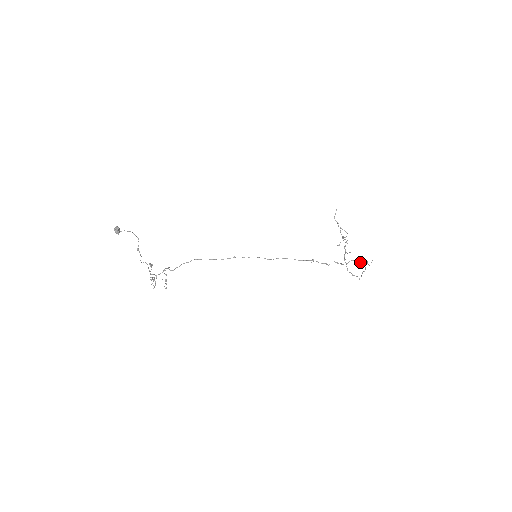
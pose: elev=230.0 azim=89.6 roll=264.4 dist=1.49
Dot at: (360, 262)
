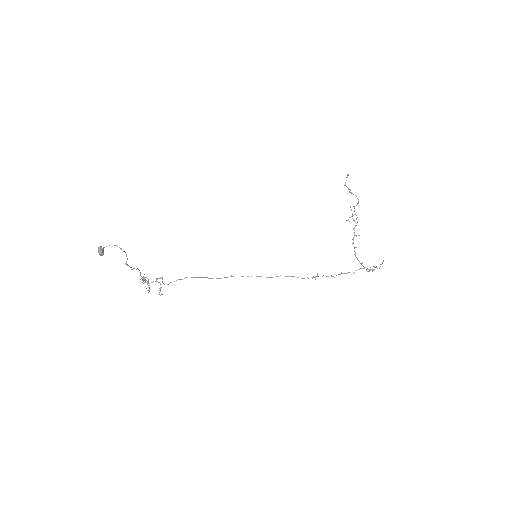
Dot at: (369, 269)
